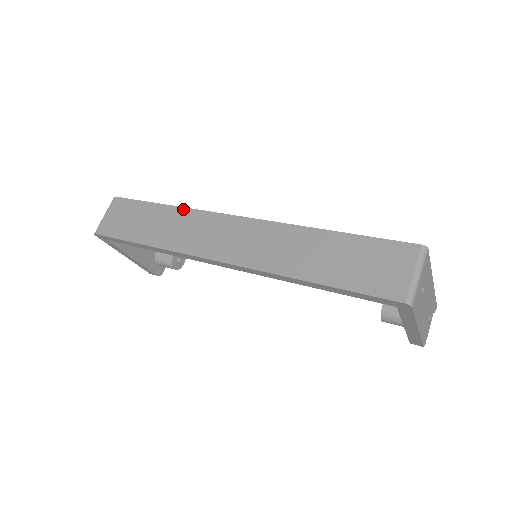
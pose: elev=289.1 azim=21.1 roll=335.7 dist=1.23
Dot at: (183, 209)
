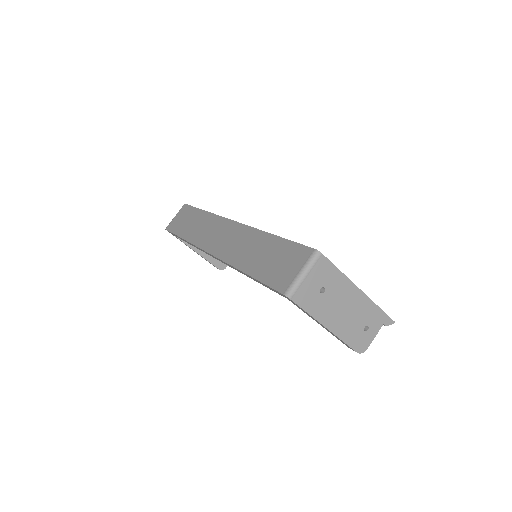
Dot at: (210, 214)
